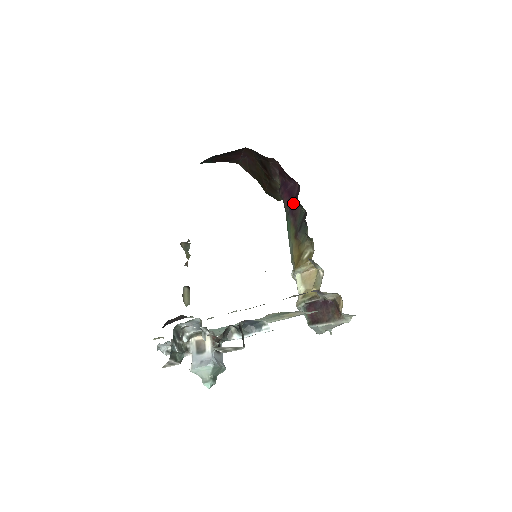
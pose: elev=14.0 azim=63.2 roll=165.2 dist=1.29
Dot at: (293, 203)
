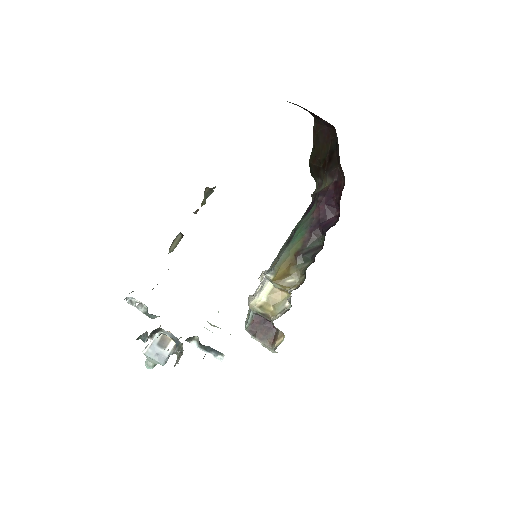
Dot at: (320, 224)
